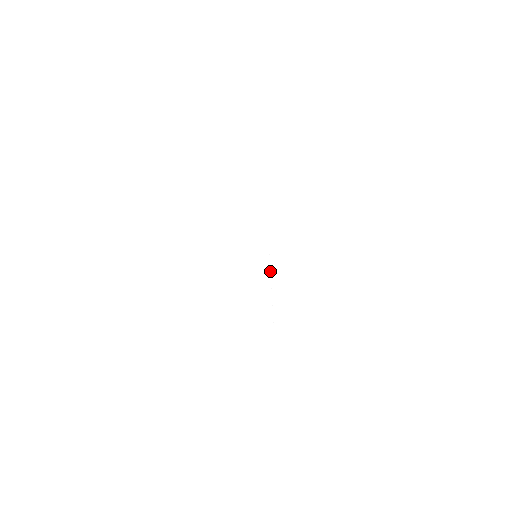
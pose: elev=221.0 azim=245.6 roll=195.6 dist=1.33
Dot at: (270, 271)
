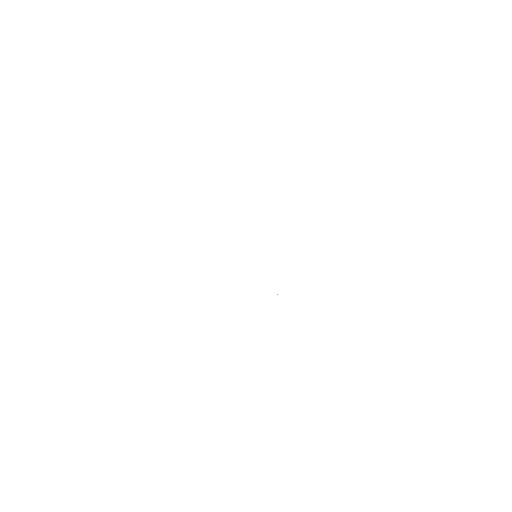
Dot at: occluded
